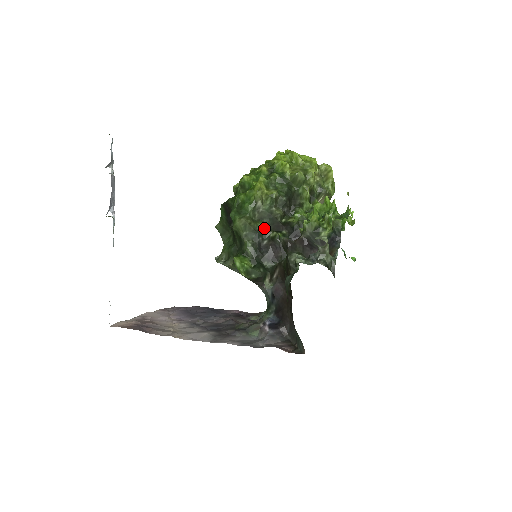
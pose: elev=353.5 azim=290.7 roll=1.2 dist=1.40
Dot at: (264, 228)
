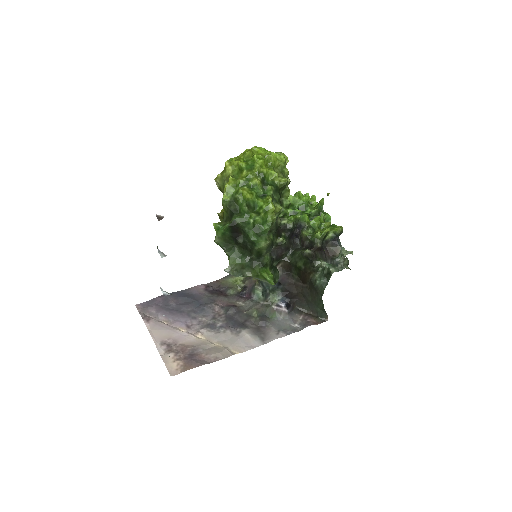
Dot at: (273, 238)
